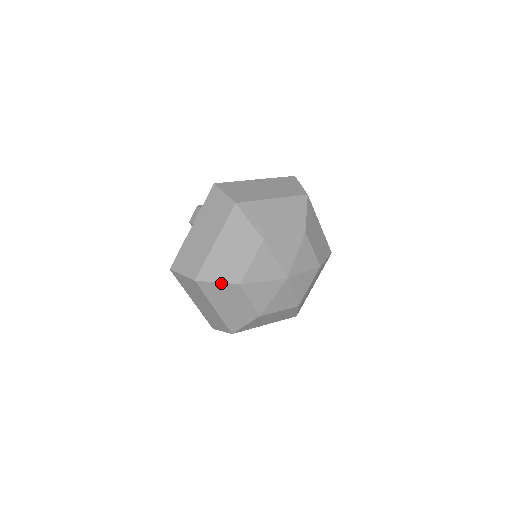
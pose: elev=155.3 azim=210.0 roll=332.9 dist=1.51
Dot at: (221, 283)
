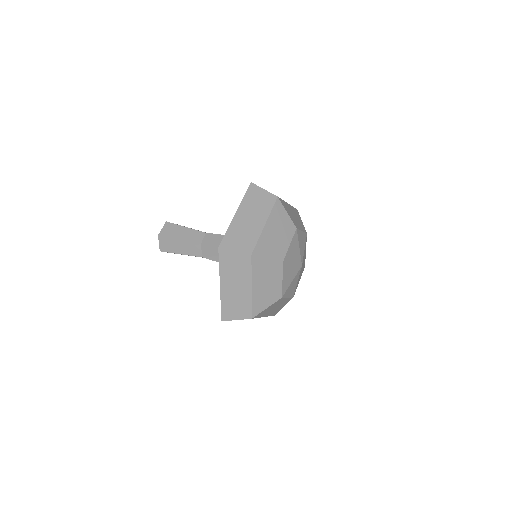
Dot at: (270, 259)
